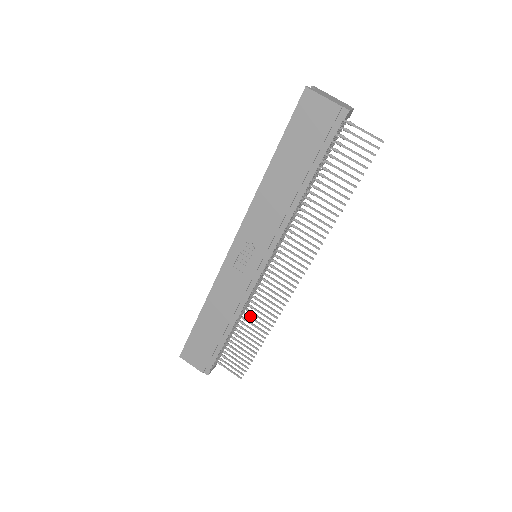
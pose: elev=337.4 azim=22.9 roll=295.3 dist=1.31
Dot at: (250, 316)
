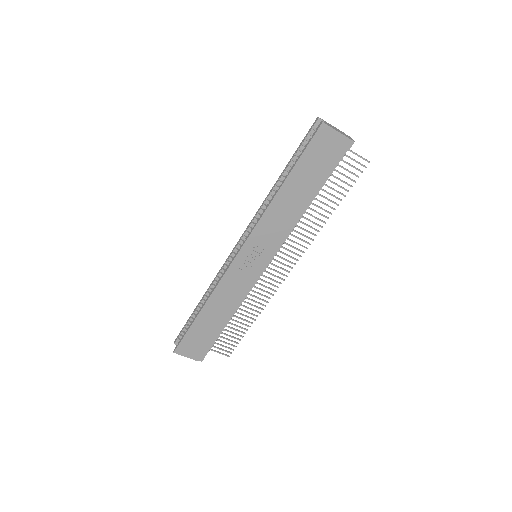
Dot at: (242, 305)
